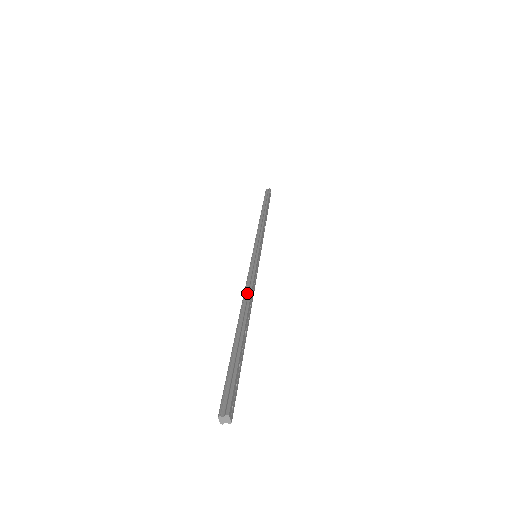
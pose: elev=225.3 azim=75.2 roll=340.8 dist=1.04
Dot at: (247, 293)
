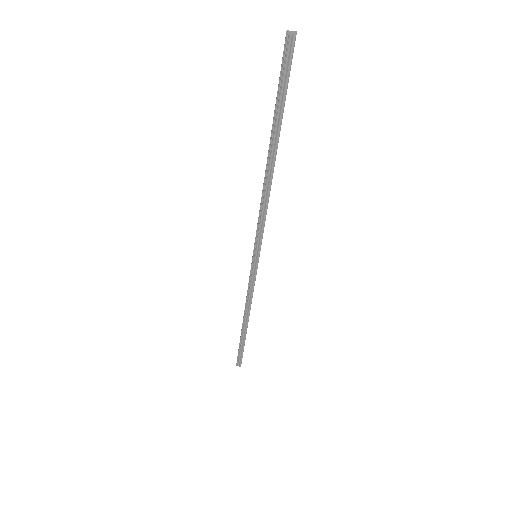
Dot at: (265, 194)
